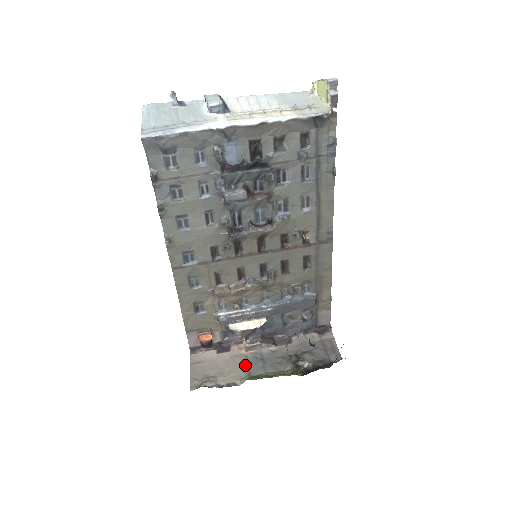
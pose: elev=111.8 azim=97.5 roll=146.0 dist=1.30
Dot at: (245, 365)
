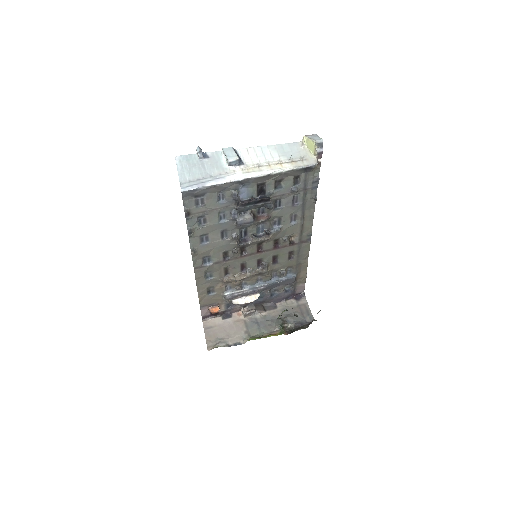
Dot at: (245, 328)
